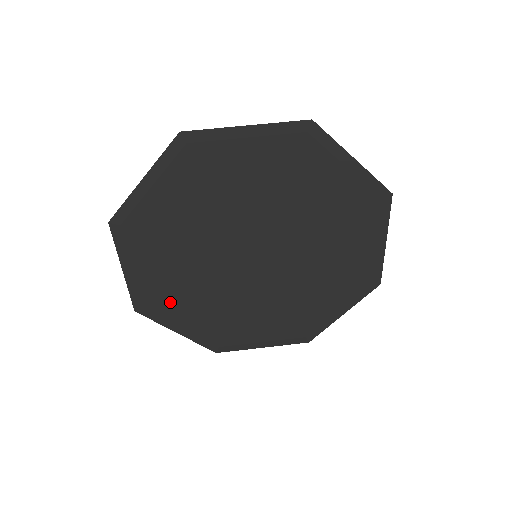
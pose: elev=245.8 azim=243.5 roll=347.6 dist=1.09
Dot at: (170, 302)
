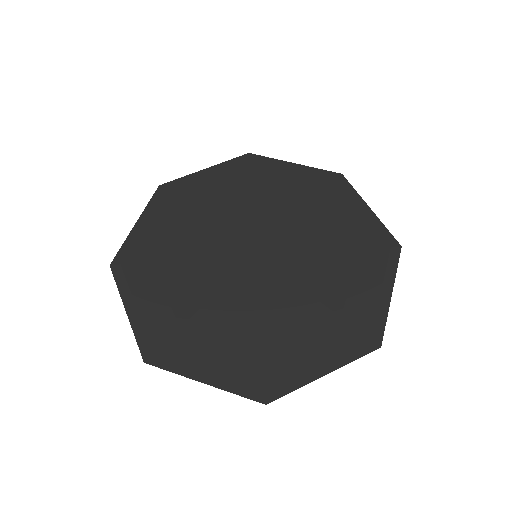
Dot at: (149, 269)
